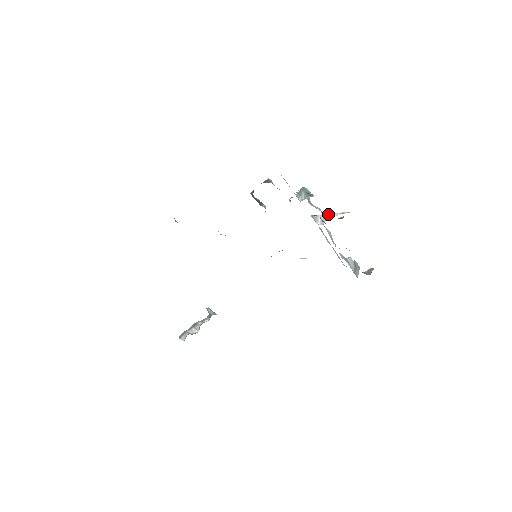
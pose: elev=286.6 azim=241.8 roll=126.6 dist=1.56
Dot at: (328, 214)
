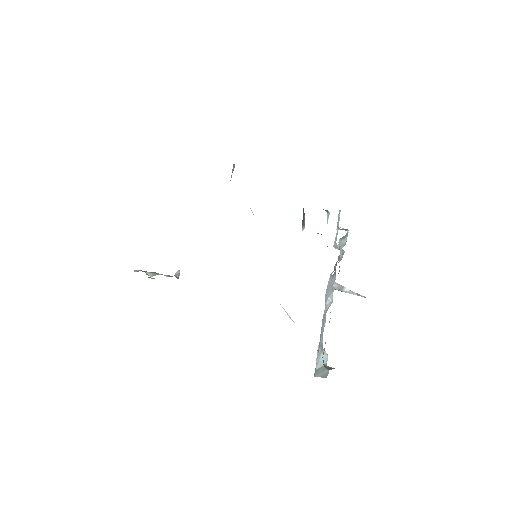
Dot at: (346, 288)
